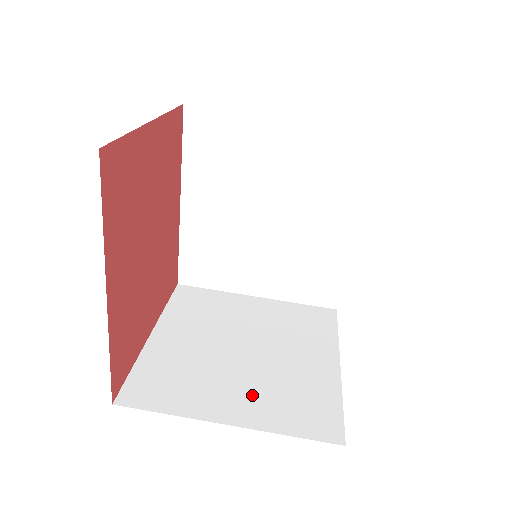
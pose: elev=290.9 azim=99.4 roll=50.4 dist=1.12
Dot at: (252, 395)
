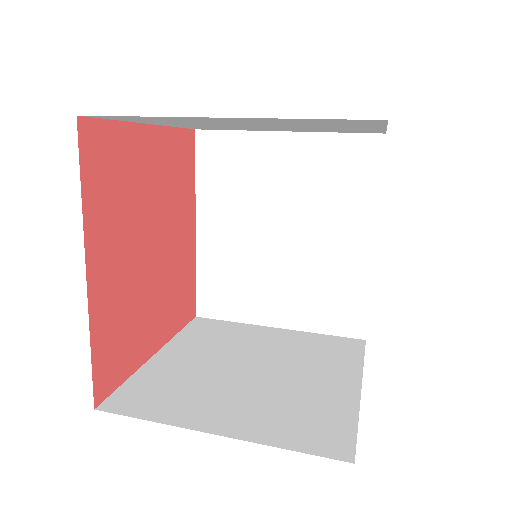
Dot at: (250, 409)
